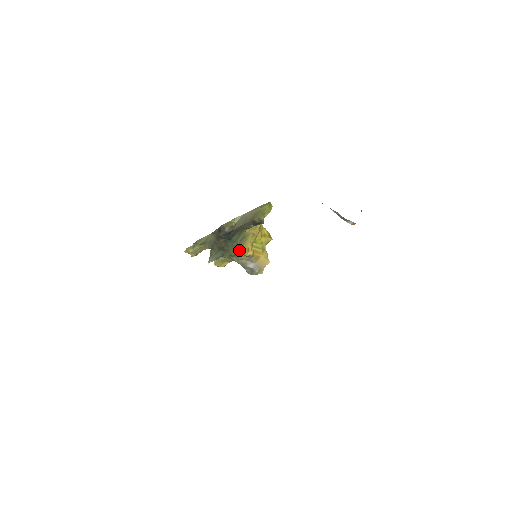
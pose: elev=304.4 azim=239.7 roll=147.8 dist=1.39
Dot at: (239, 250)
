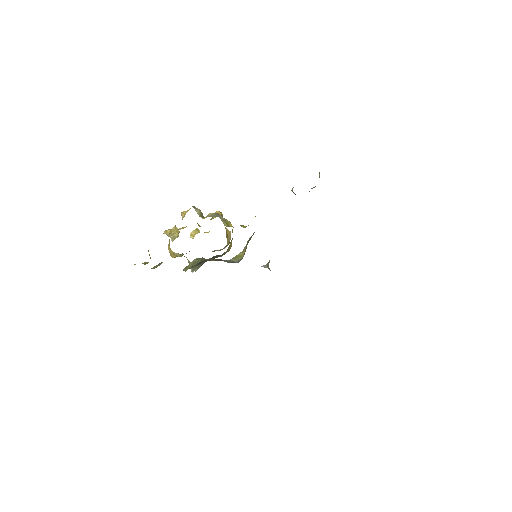
Dot at: (225, 253)
